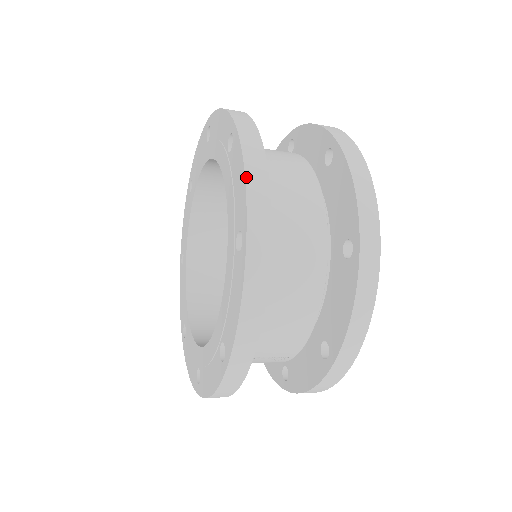
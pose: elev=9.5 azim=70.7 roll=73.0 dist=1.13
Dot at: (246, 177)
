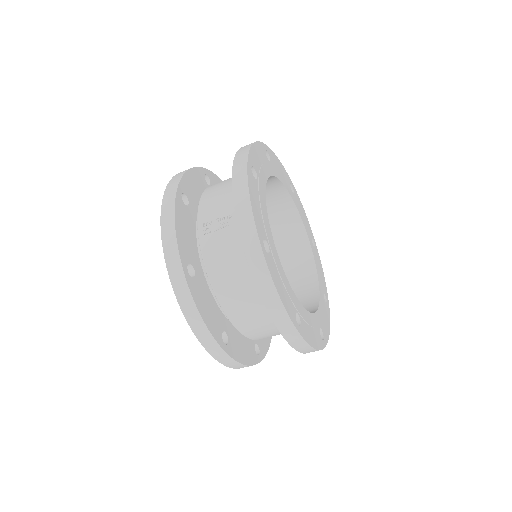
Dot at: occluded
